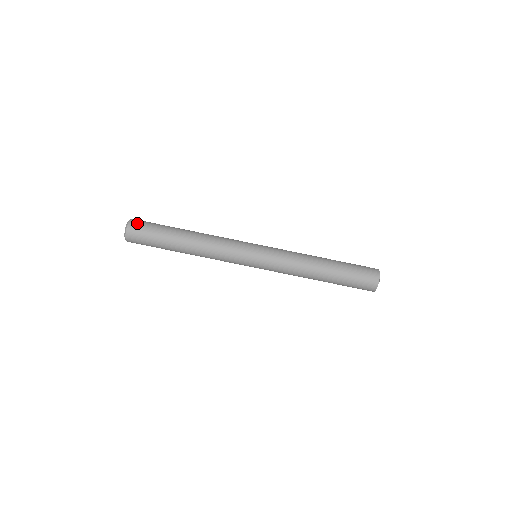
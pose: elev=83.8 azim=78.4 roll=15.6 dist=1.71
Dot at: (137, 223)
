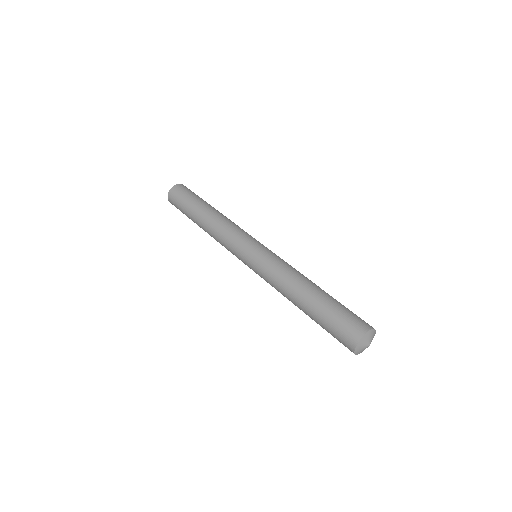
Dot at: (183, 187)
